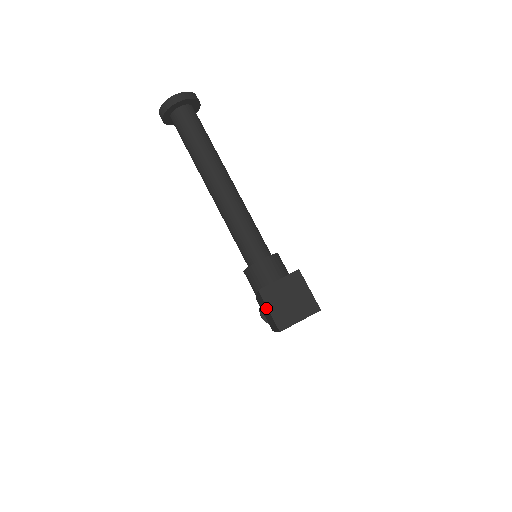
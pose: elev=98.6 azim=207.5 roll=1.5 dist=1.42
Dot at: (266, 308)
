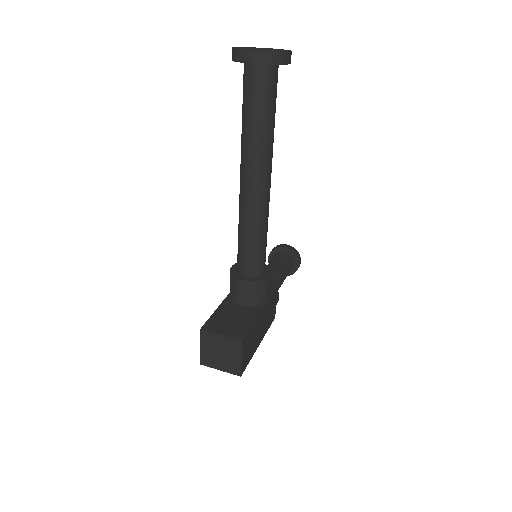
Dot at: occluded
